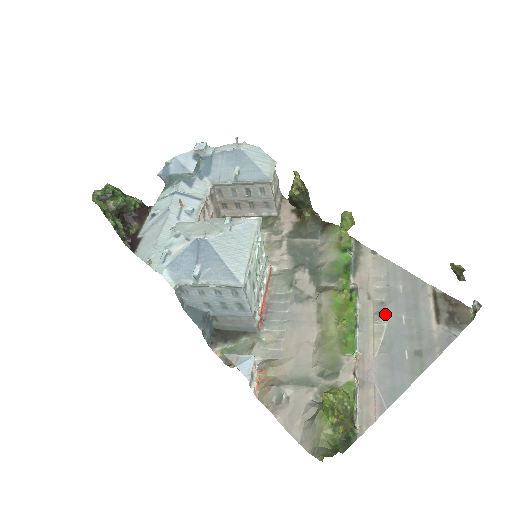
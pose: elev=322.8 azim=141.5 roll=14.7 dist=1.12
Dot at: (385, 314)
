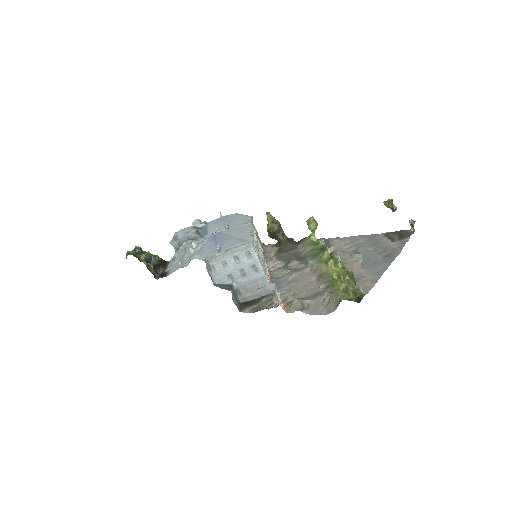
Dot at: (358, 252)
